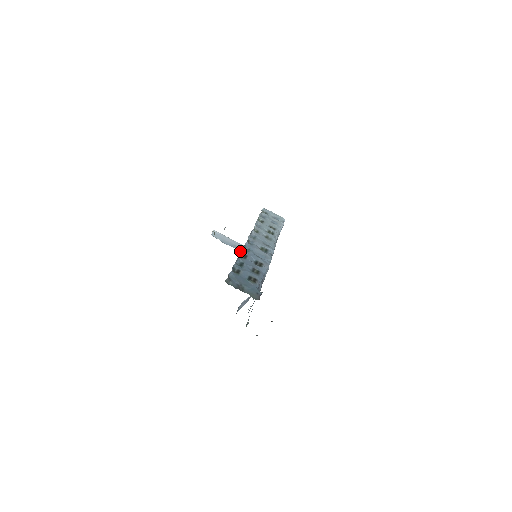
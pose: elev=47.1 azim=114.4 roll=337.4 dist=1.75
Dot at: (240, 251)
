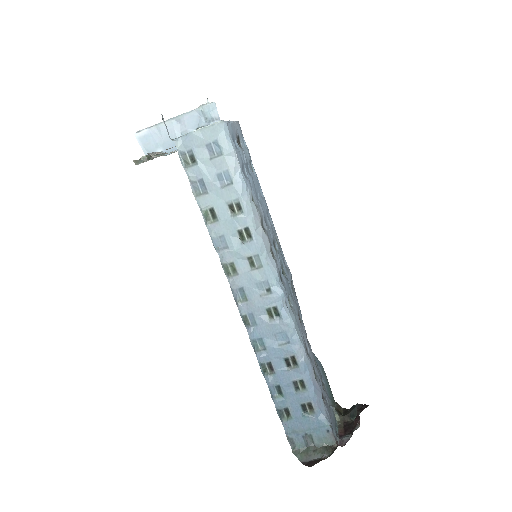
Dot at: occluded
